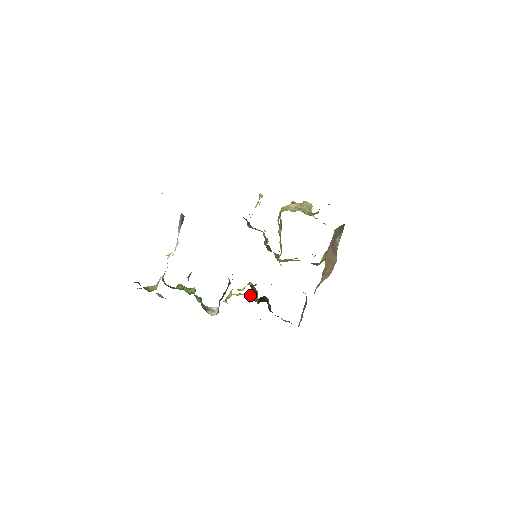
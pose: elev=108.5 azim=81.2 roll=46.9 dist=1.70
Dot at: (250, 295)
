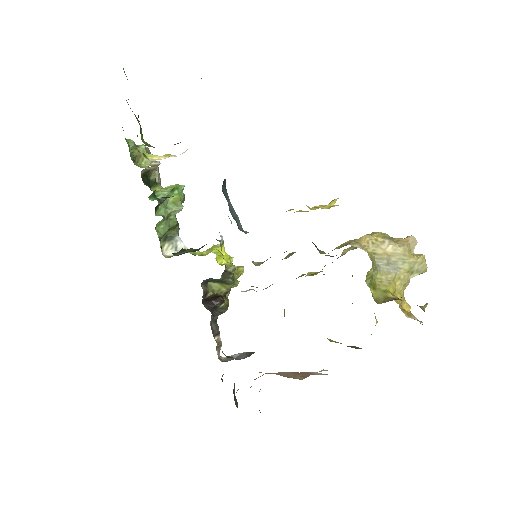
Dot at: (212, 280)
